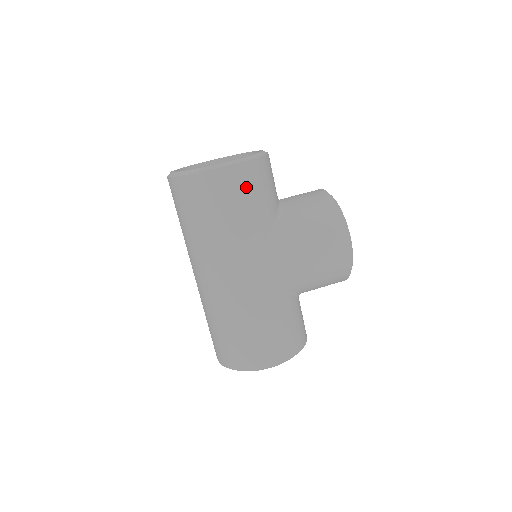
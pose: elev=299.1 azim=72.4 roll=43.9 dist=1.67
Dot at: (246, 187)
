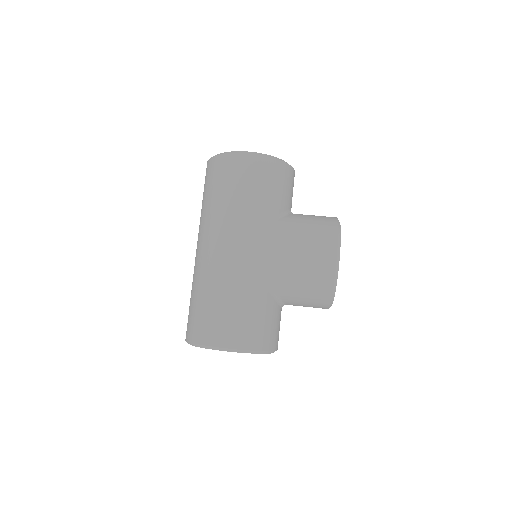
Dot at: (258, 175)
